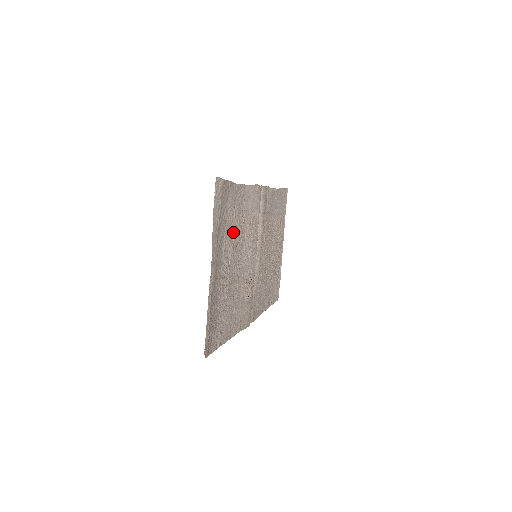
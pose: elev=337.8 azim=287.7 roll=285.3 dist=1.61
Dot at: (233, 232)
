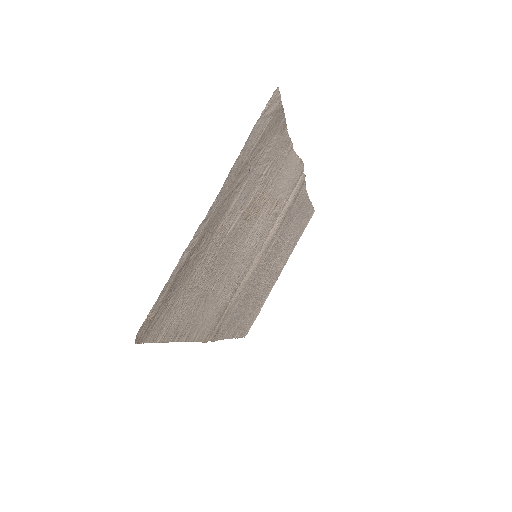
Dot at: (253, 193)
